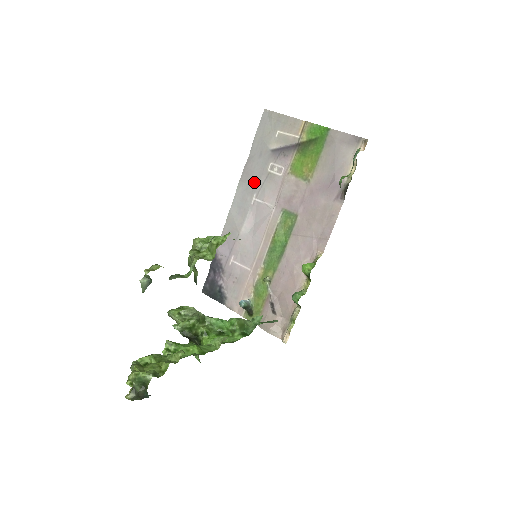
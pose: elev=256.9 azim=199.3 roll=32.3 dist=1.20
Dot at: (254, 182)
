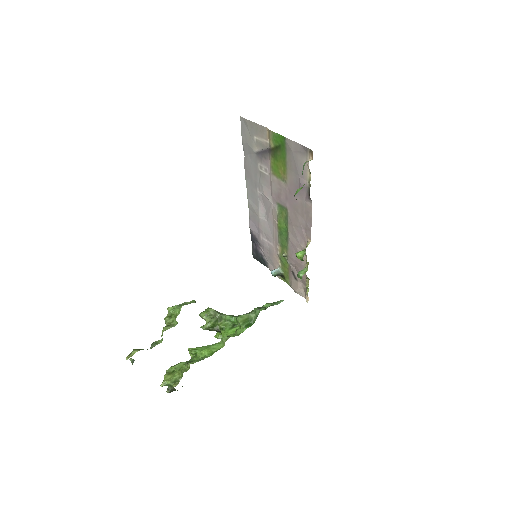
Dot at: (254, 178)
